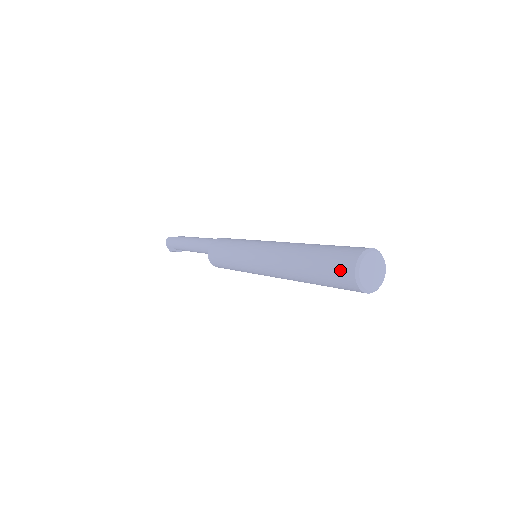
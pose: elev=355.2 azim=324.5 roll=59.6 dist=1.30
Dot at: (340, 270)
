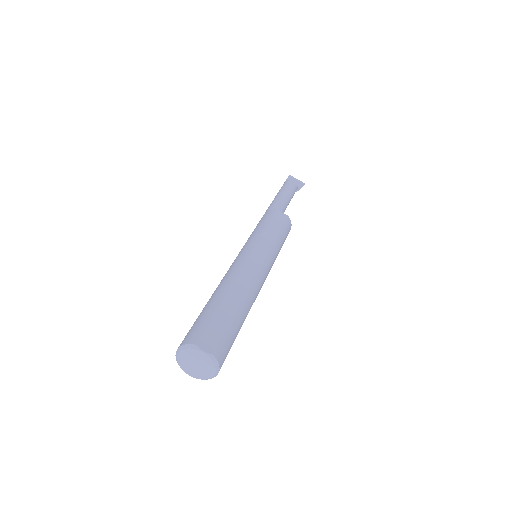
Dot at: occluded
